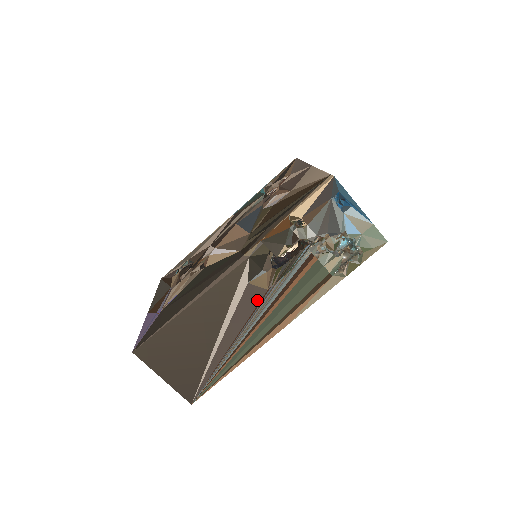
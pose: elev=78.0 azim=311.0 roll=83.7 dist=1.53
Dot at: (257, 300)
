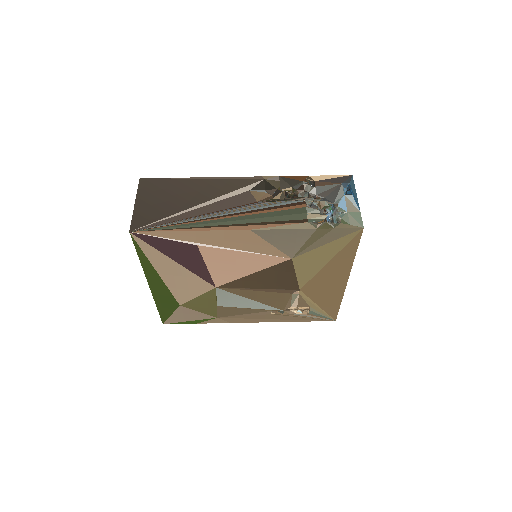
Dot at: (245, 203)
